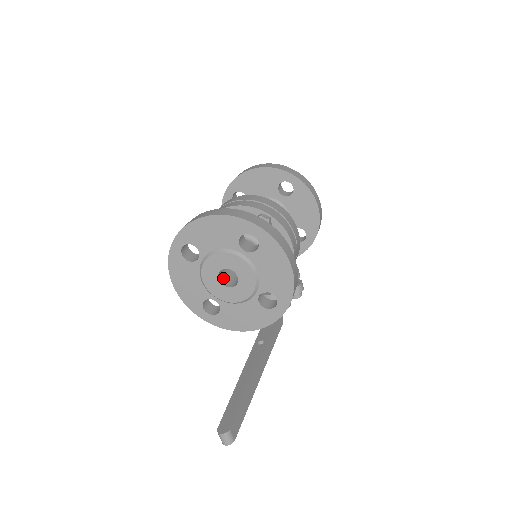
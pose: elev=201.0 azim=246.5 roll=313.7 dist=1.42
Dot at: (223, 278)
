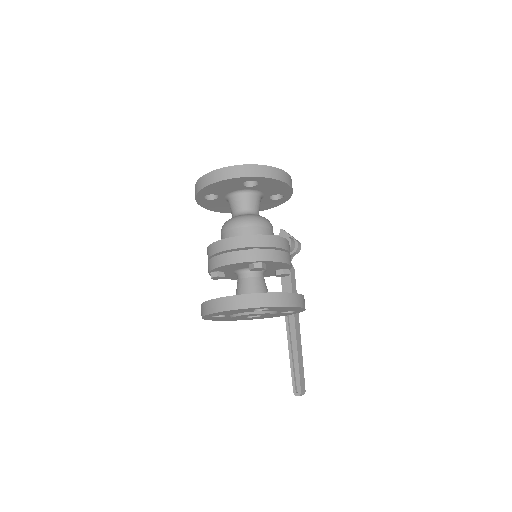
Dot at: occluded
